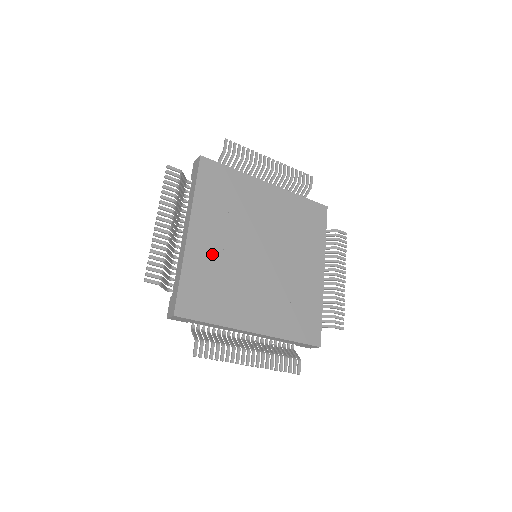
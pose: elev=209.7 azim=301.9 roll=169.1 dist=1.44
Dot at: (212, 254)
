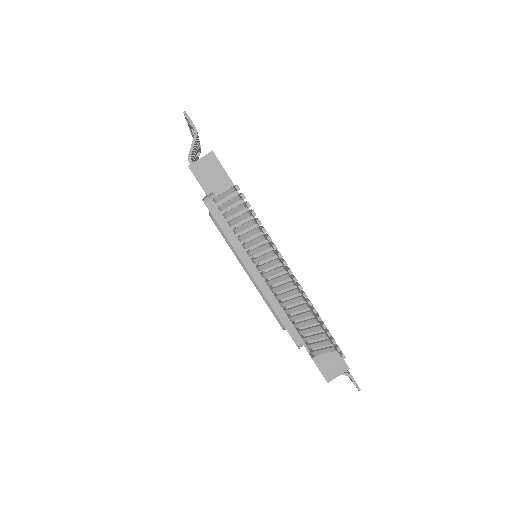
Dot at: occluded
